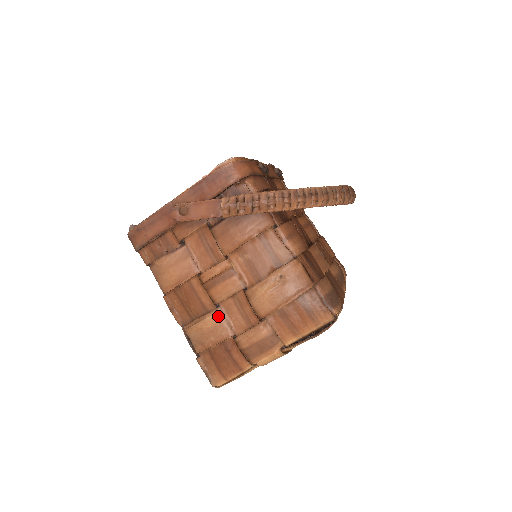
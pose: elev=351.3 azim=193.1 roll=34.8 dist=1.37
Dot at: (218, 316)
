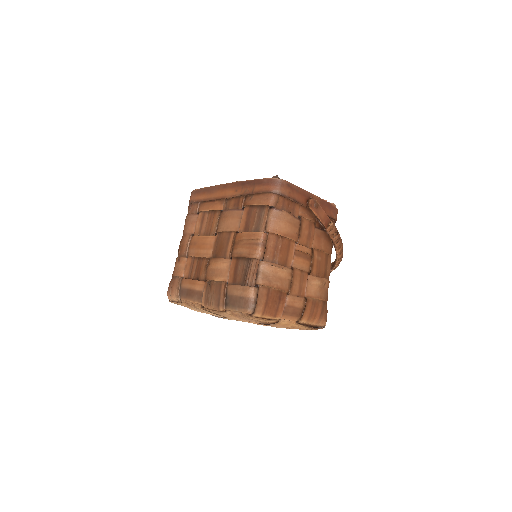
Dot at: (290, 274)
